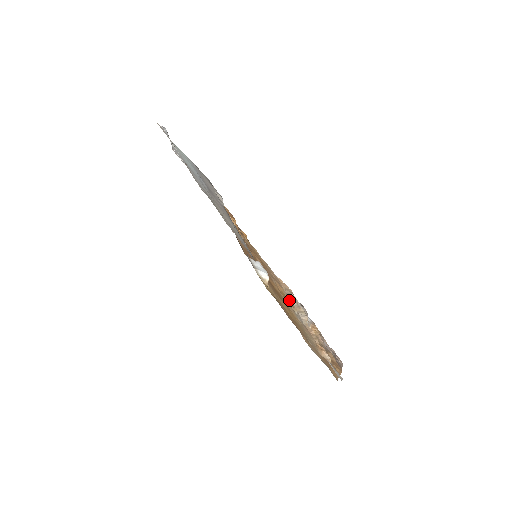
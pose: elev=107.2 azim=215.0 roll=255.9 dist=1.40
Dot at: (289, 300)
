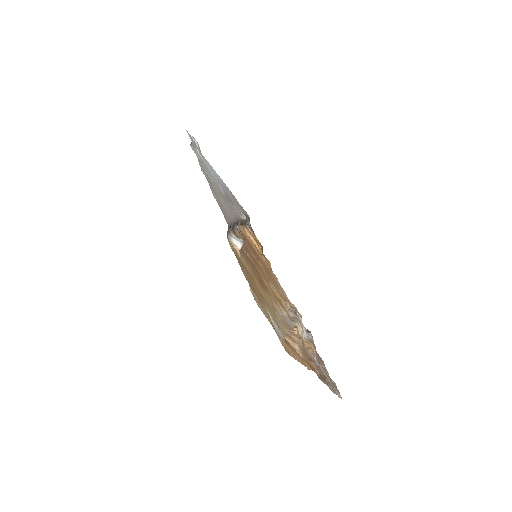
Dot at: (287, 310)
